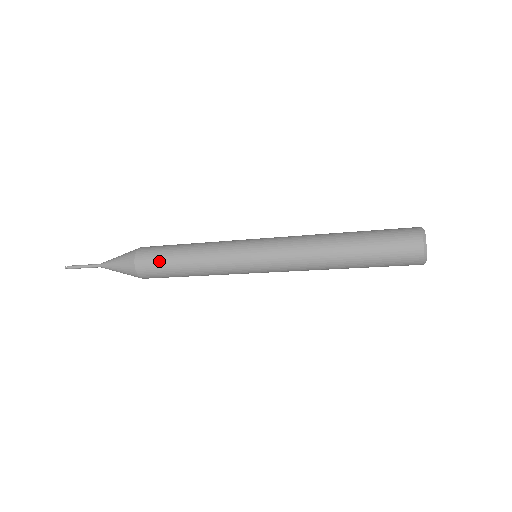
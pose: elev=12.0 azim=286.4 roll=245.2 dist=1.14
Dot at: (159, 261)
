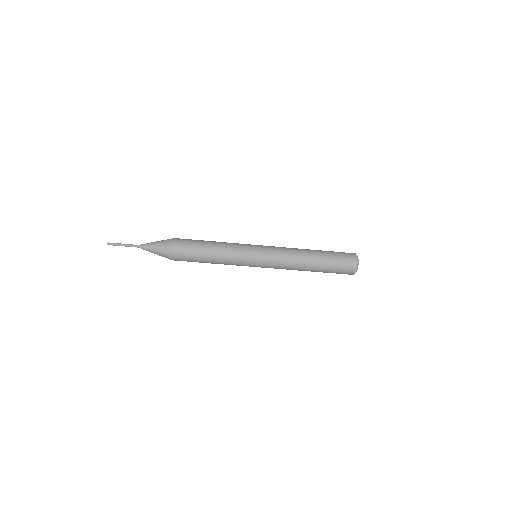
Dot at: (193, 240)
